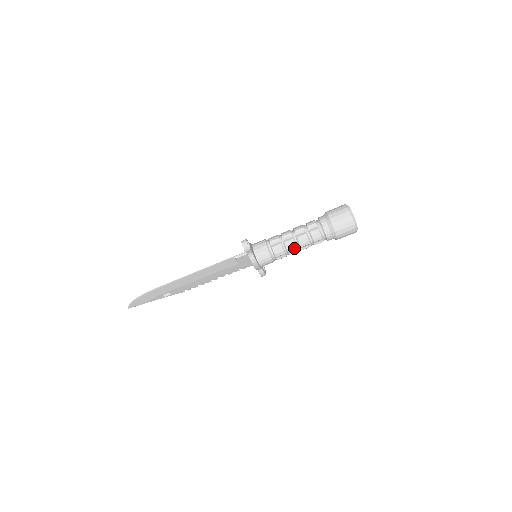
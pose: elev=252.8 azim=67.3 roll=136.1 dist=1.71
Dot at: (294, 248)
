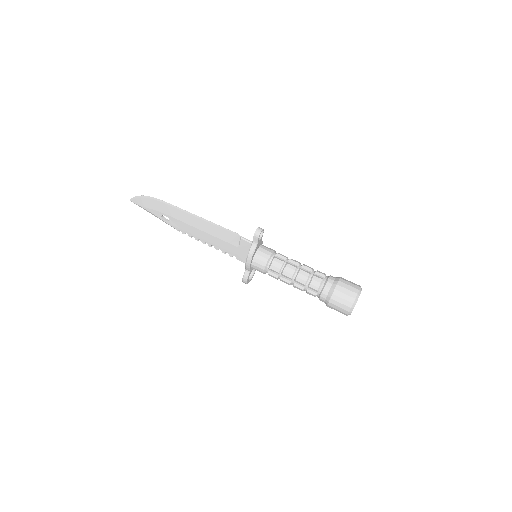
Dot at: (290, 275)
